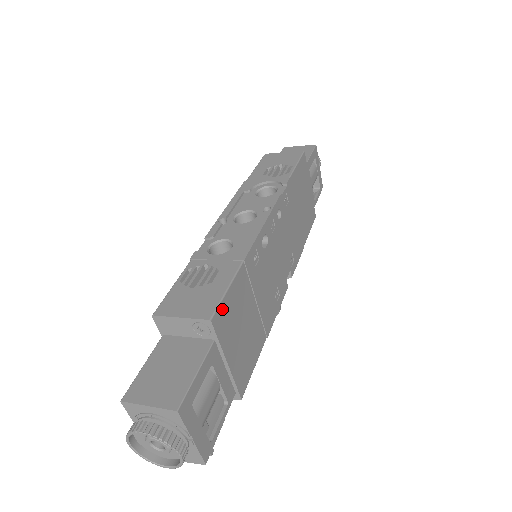
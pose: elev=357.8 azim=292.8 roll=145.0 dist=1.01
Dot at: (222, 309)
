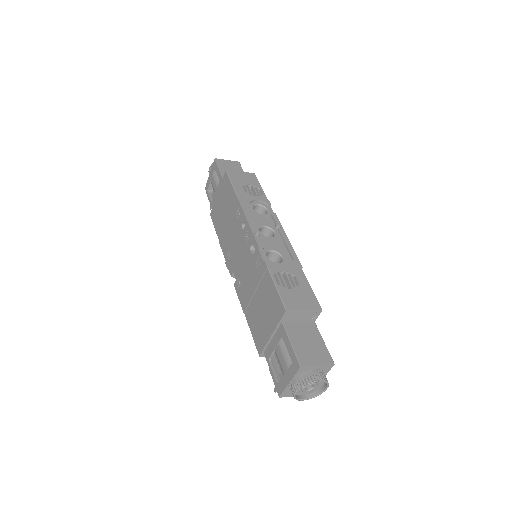
Dot at: occluded
